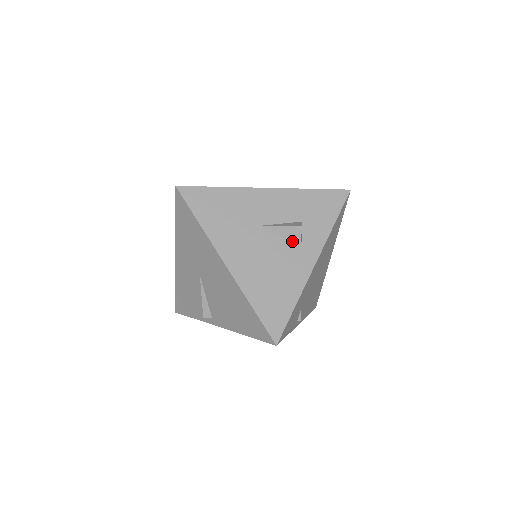
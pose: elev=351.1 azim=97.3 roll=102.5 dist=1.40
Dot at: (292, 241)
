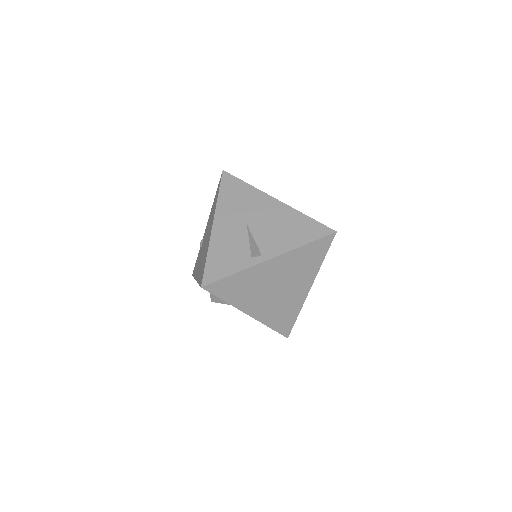
Dot at: occluded
